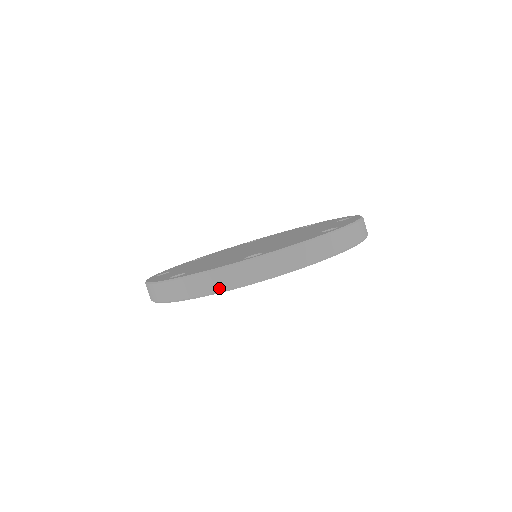
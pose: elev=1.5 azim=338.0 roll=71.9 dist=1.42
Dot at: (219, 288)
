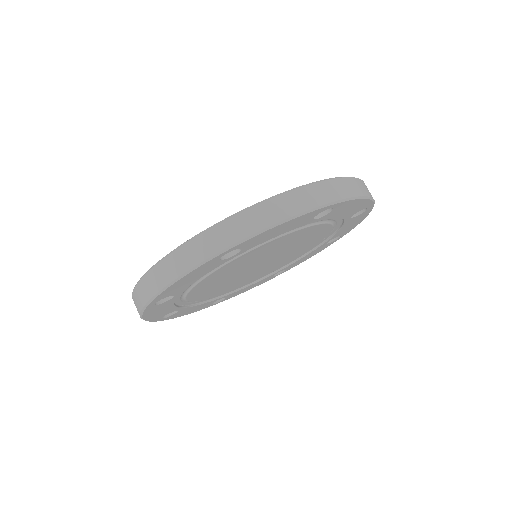
Dot at: (295, 211)
